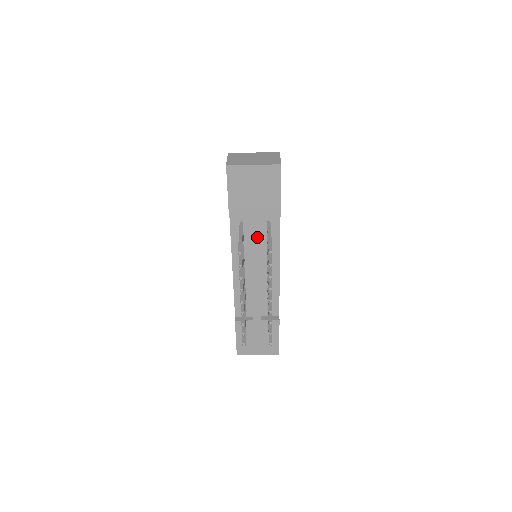
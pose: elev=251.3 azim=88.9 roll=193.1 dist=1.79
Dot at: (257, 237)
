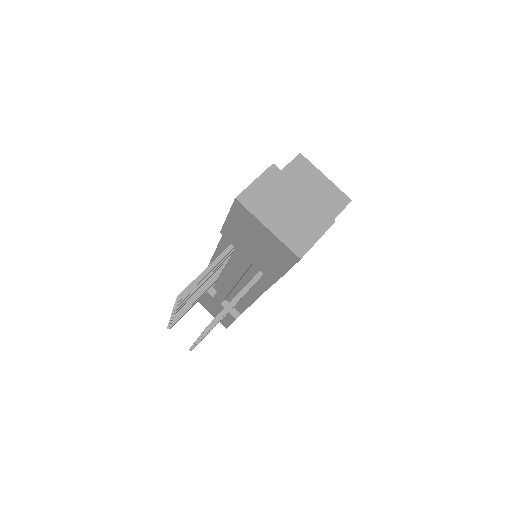
Dot at: (242, 269)
